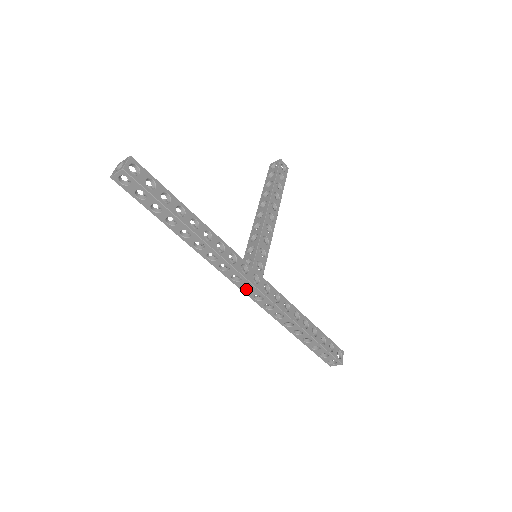
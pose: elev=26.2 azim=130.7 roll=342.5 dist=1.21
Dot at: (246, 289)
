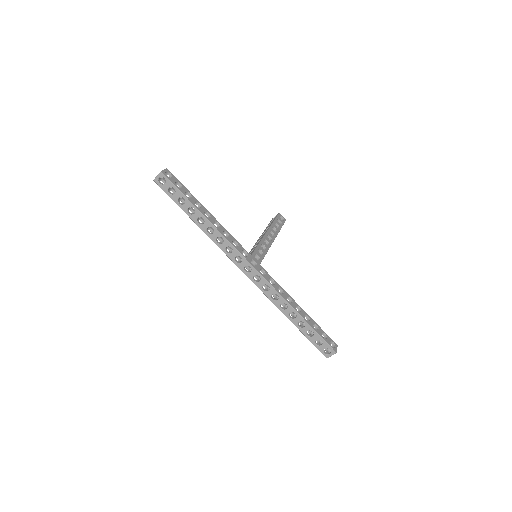
Dot at: (247, 272)
